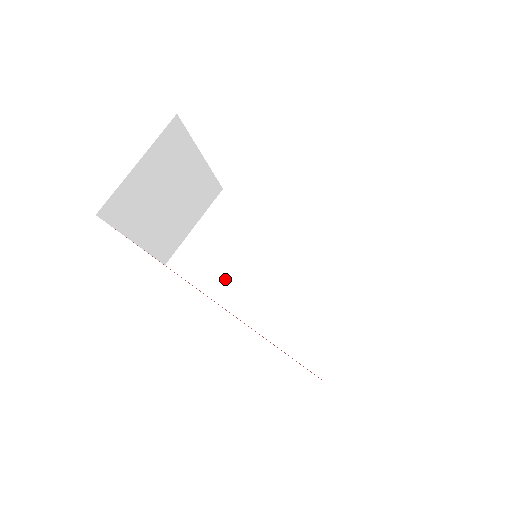
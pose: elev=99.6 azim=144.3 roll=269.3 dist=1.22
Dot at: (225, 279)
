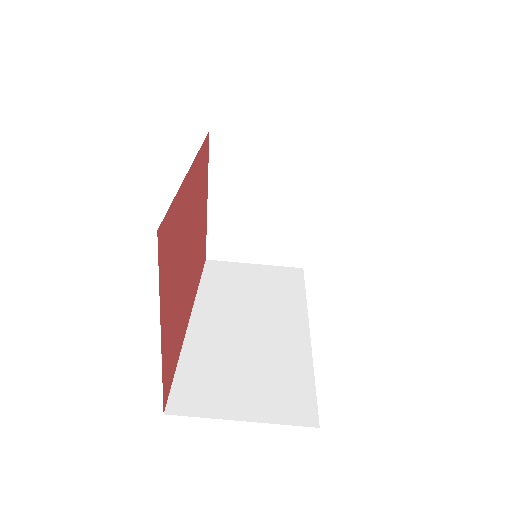
Dot at: (223, 296)
